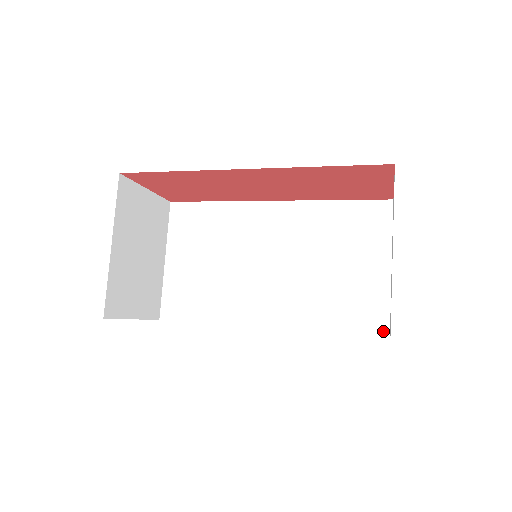
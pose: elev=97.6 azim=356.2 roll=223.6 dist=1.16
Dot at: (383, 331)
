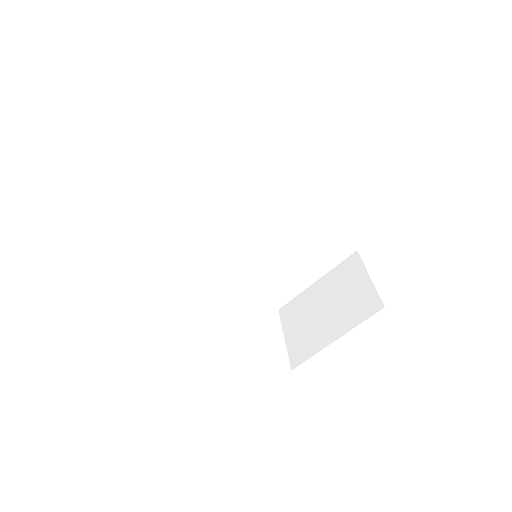
Dot at: (278, 306)
